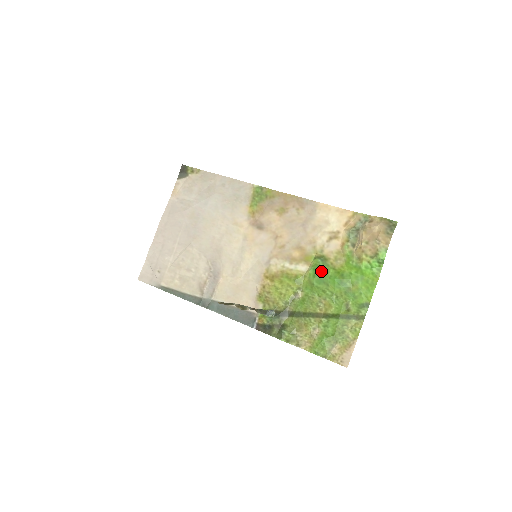
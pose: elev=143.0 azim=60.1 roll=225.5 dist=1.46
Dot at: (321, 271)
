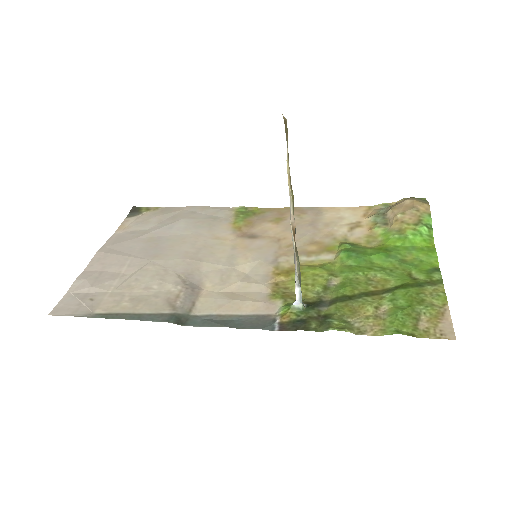
Dot at: (356, 251)
